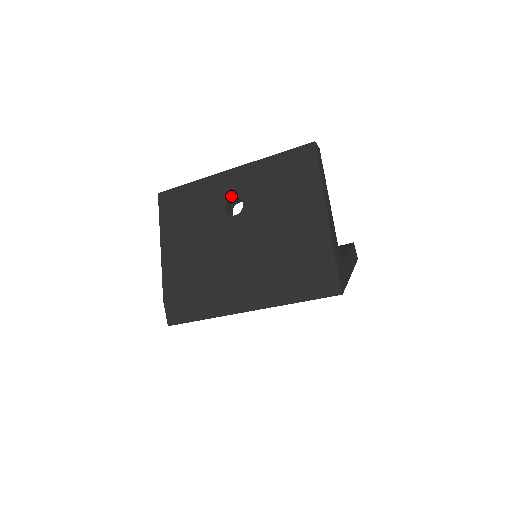
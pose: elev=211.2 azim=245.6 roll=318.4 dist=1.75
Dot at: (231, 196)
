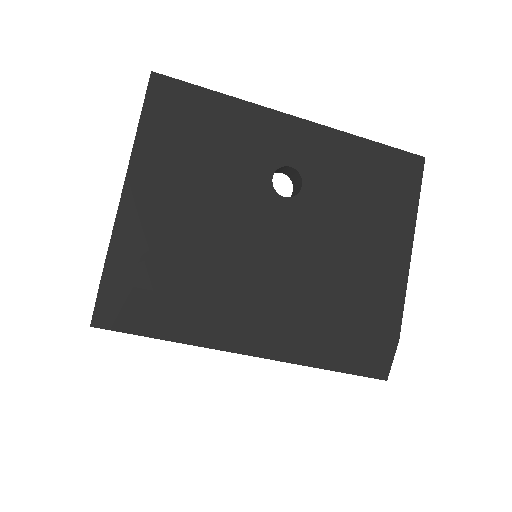
Dot at: (288, 162)
